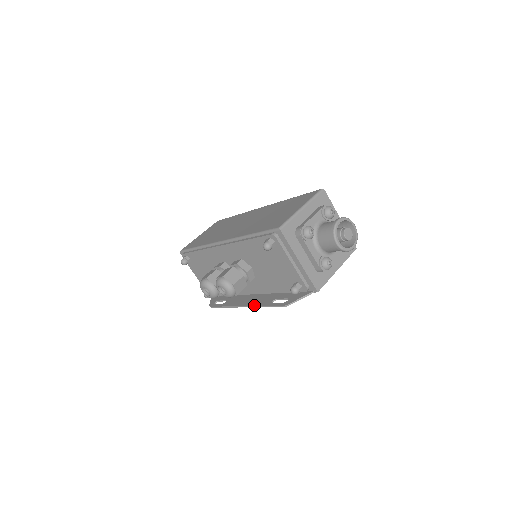
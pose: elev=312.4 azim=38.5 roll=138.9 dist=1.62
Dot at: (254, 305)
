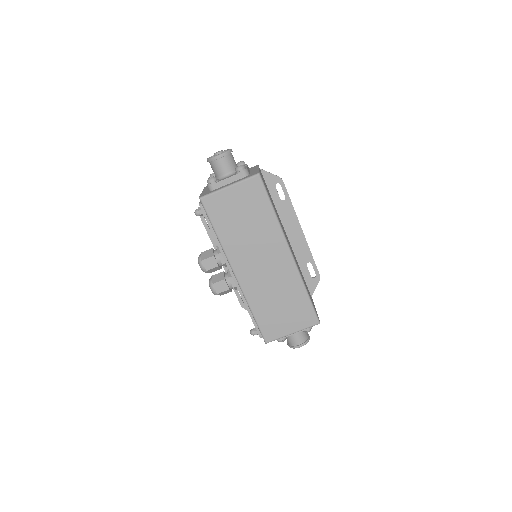
Dot at: occluded
